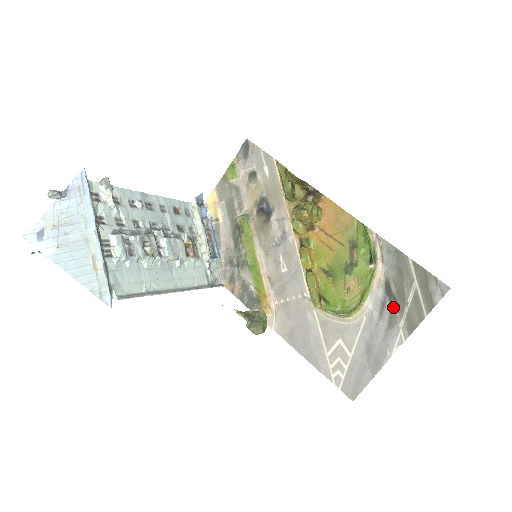
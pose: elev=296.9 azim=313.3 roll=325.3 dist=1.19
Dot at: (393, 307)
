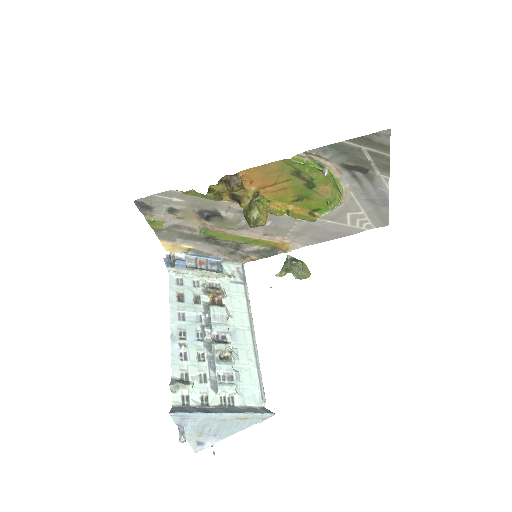
Dot at: (363, 172)
